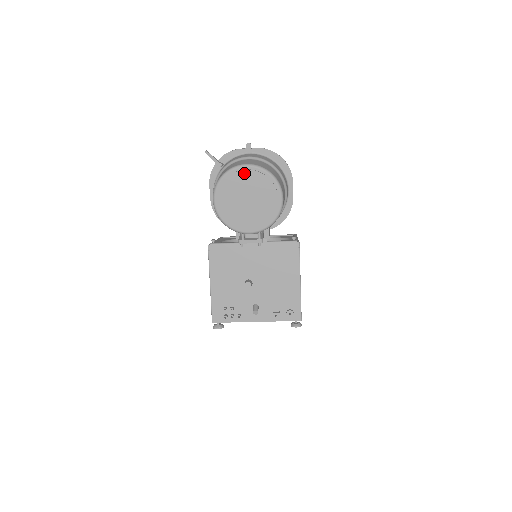
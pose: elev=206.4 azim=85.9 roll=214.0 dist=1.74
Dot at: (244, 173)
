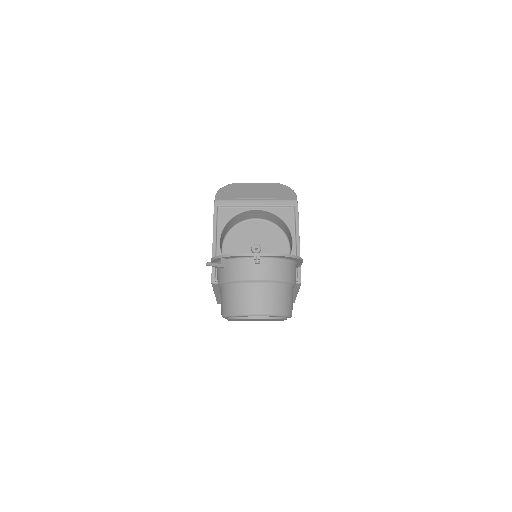
Dot at: occluded
